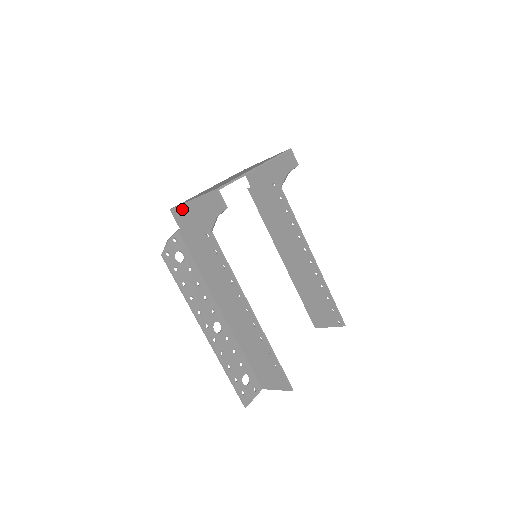
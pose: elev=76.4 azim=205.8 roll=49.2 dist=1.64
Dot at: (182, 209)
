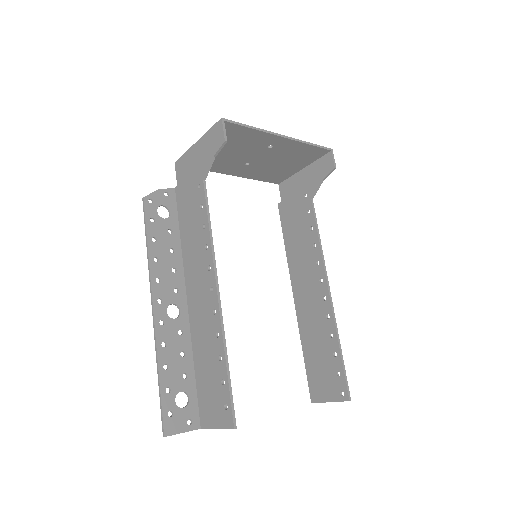
Dot at: (185, 157)
